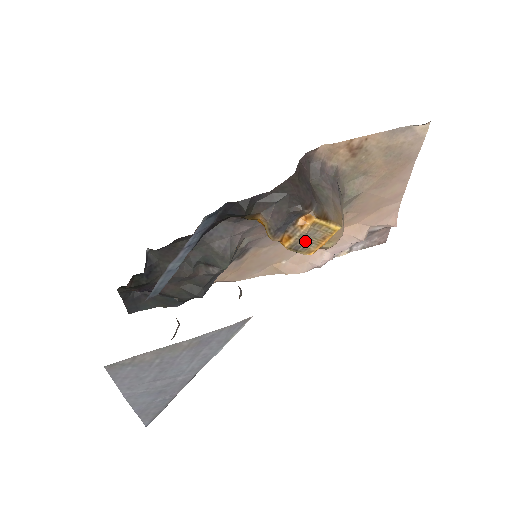
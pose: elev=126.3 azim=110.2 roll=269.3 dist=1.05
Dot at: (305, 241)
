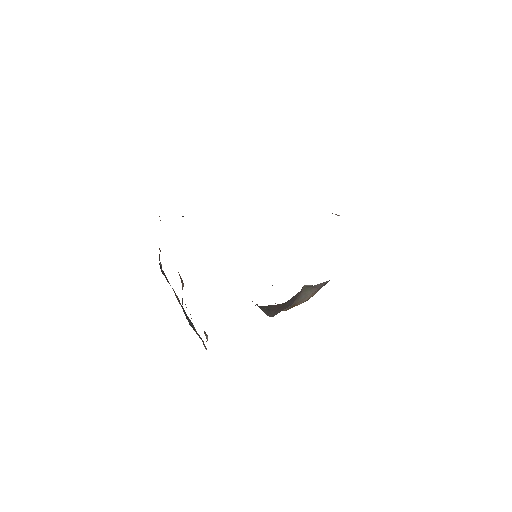
Dot at: occluded
